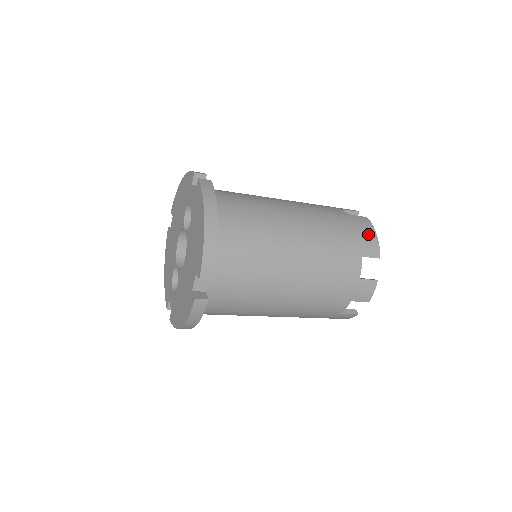
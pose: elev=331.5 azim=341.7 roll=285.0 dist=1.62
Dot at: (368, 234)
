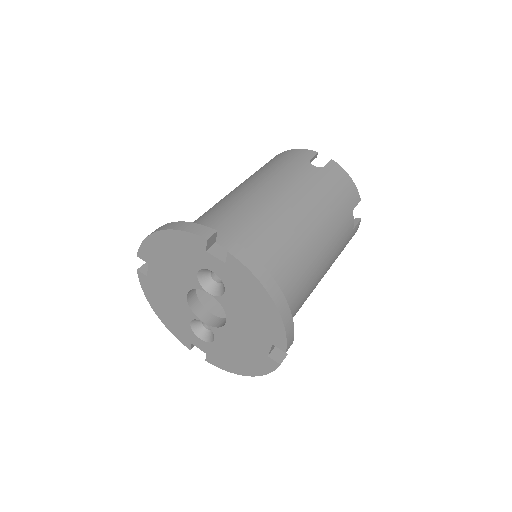
Dot at: (347, 183)
